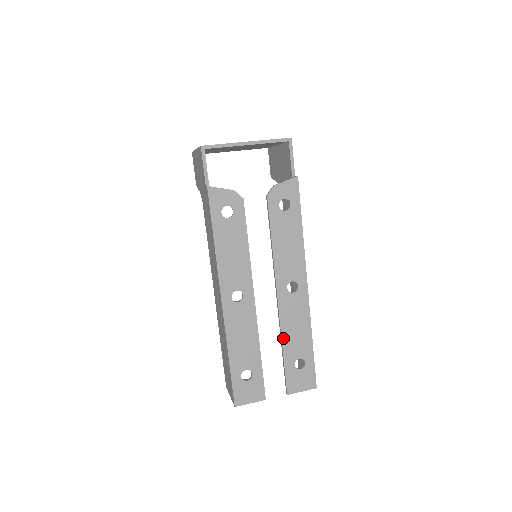
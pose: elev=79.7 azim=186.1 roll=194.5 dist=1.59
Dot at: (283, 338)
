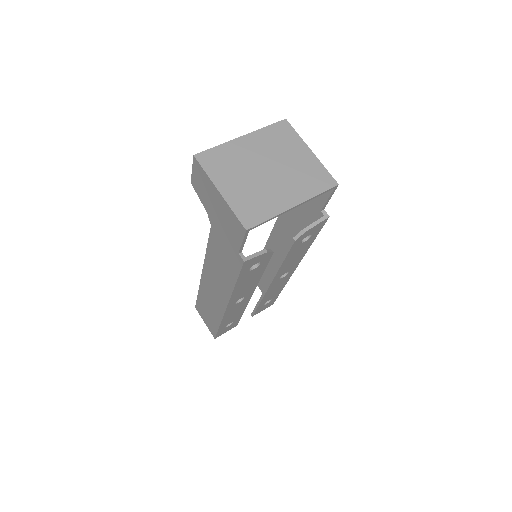
Dot at: (263, 299)
